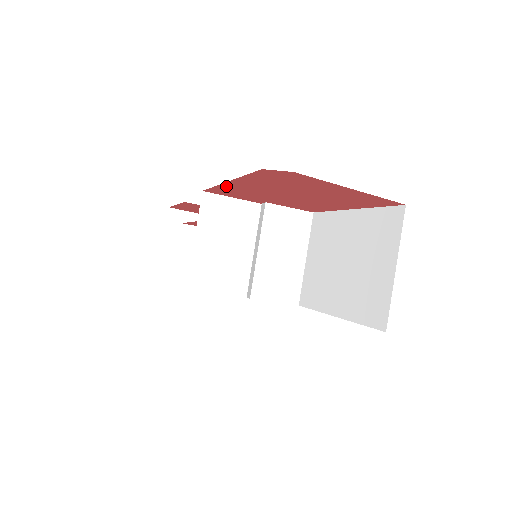
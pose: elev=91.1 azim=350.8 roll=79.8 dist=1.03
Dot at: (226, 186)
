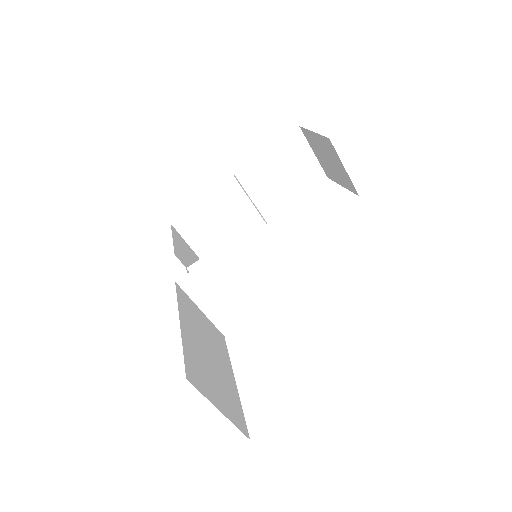
Dot at: occluded
